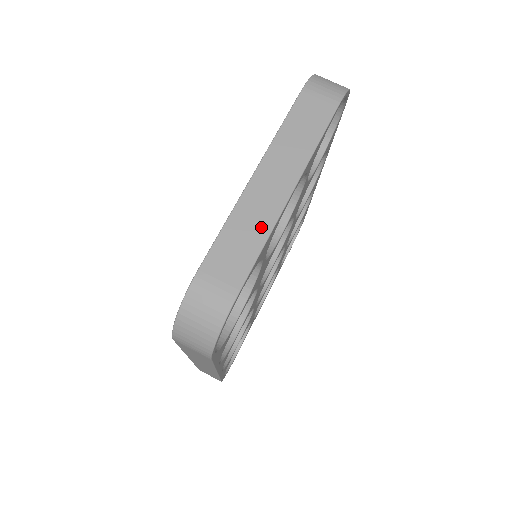
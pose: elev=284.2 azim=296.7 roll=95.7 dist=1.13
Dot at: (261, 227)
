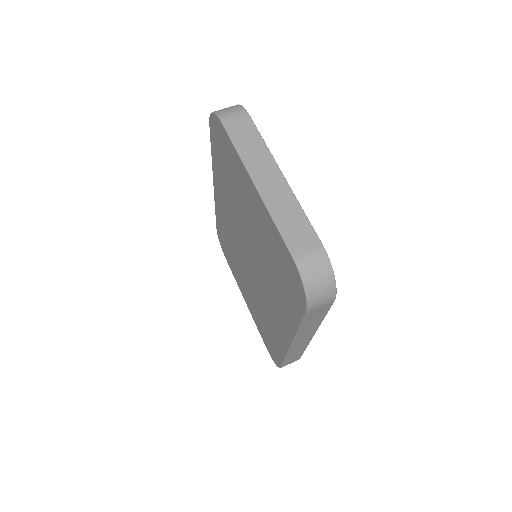
Dot at: (292, 206)
